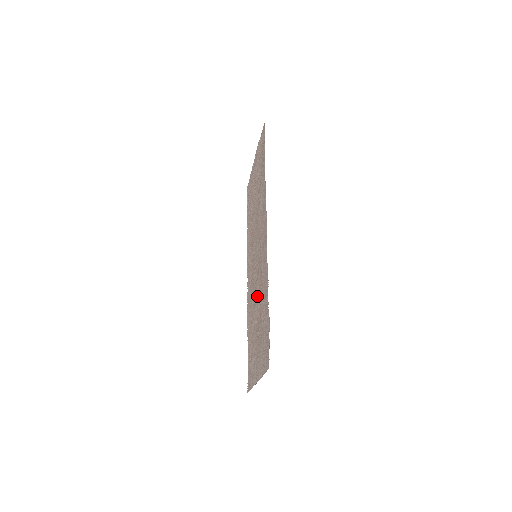
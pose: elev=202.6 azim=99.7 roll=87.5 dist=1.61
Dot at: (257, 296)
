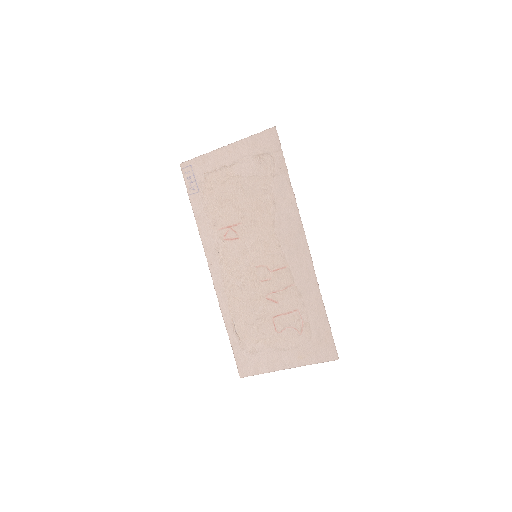
Dot at: (274, 296)
